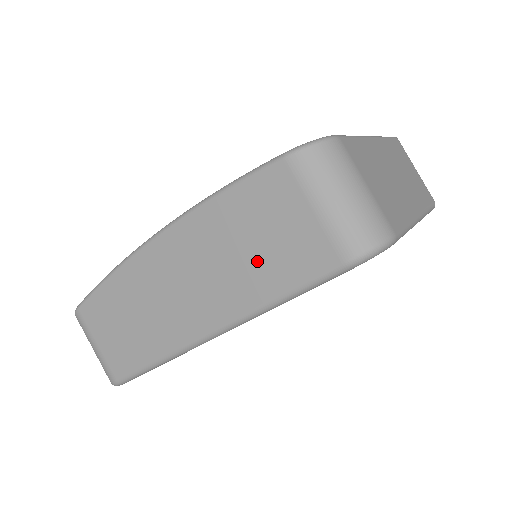
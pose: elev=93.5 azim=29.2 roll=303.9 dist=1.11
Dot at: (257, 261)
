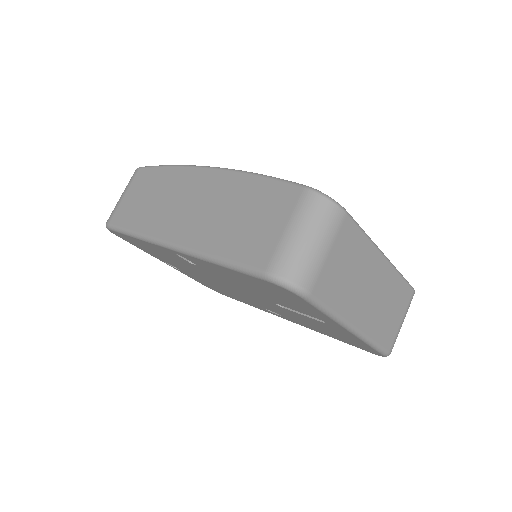
Dot at: (234, 228)
